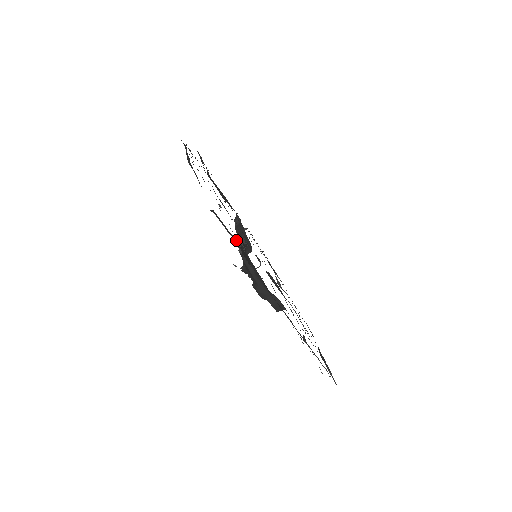
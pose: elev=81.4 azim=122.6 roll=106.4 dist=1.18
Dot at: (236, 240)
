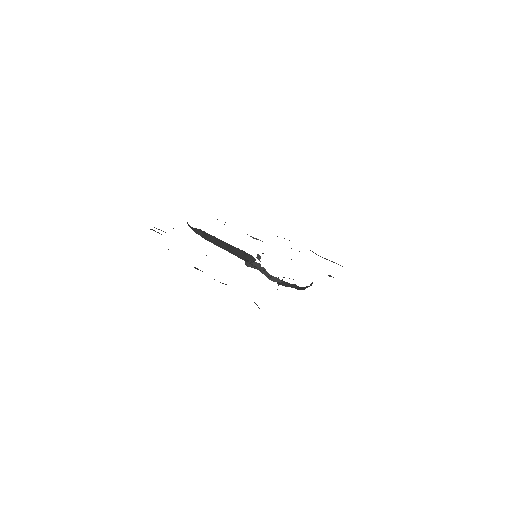
Dot at: occluded
